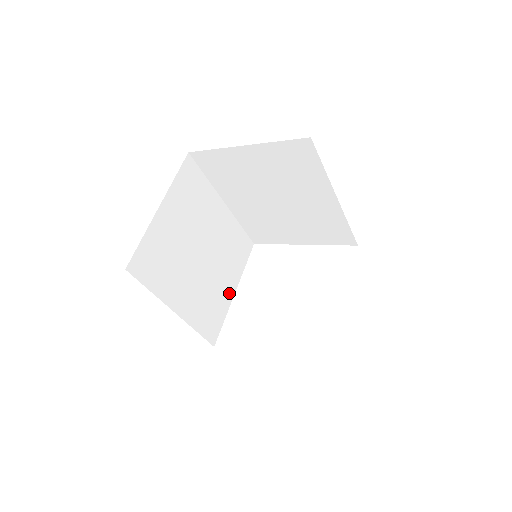
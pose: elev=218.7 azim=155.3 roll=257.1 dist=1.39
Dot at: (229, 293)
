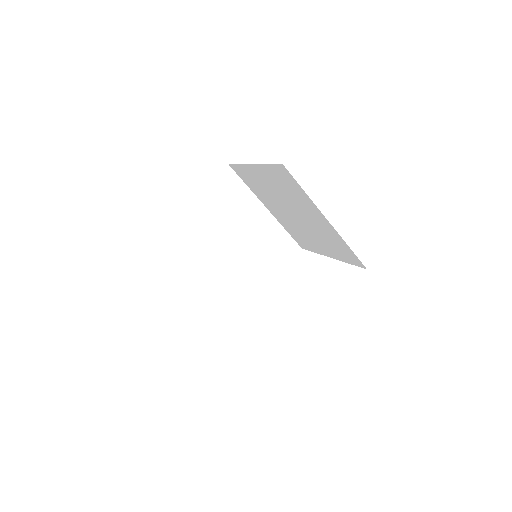
Dot at: occluded
